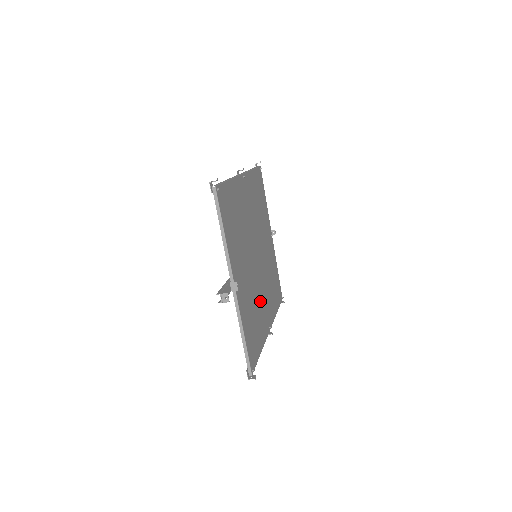
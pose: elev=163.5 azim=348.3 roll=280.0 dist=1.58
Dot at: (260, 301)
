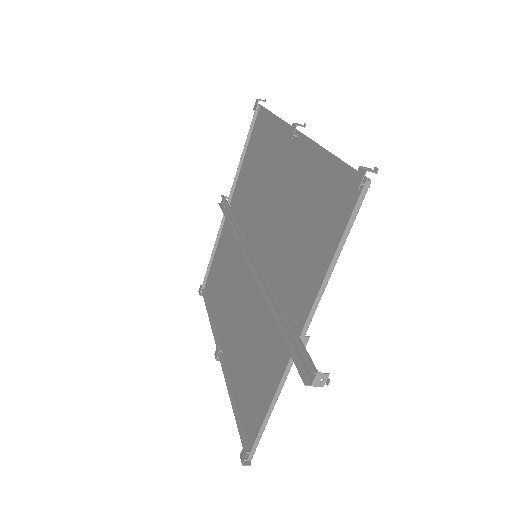
Dot at: (243, 324)
